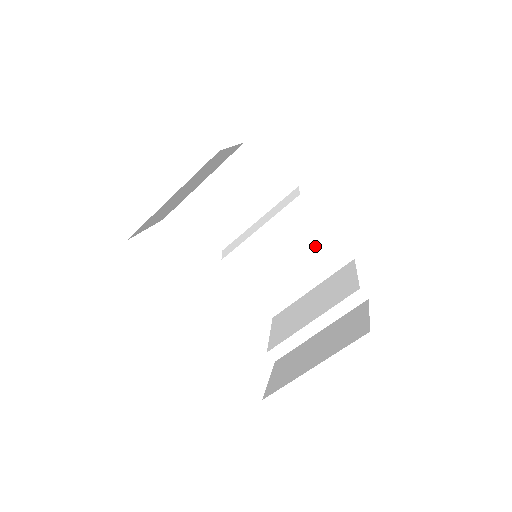
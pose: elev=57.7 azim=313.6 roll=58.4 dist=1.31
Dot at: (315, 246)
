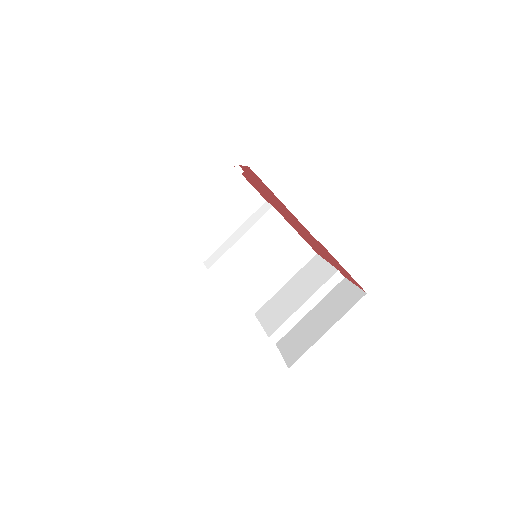
Dot at: (286, 247)
